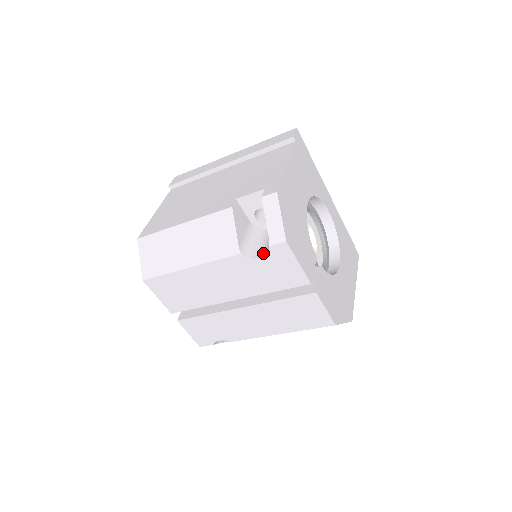
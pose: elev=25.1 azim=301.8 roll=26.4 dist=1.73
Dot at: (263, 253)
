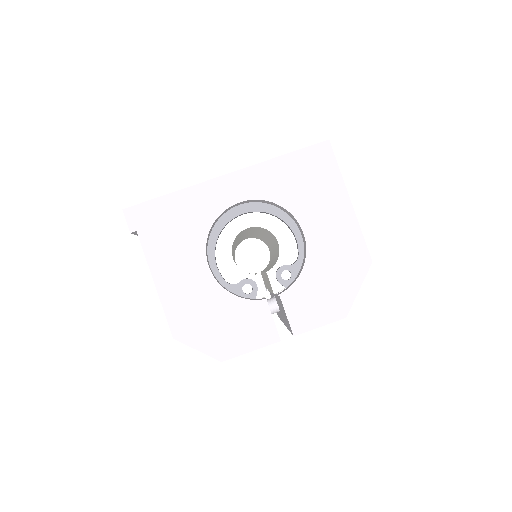
Dot at: occluded
